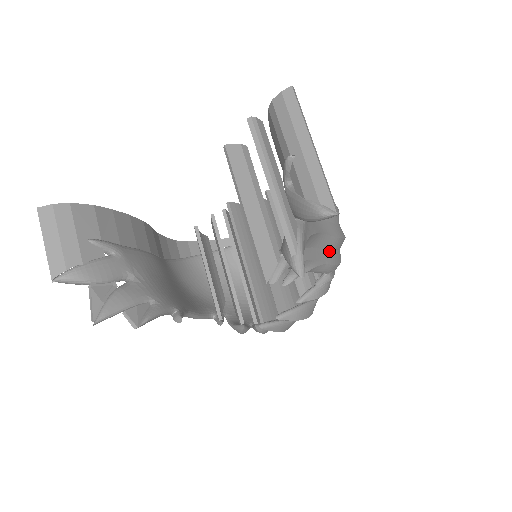
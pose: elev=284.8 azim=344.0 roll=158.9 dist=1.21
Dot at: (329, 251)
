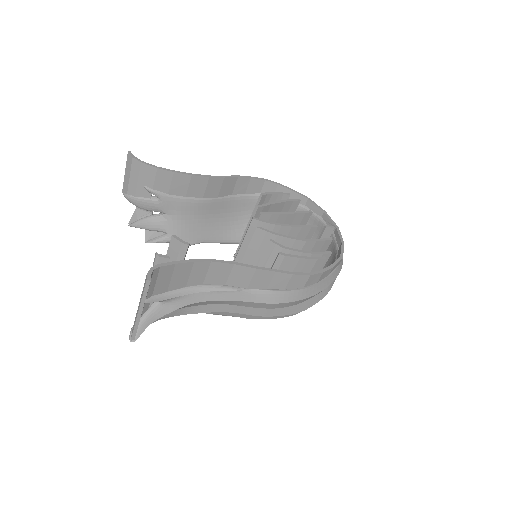
Dot at: occluded
